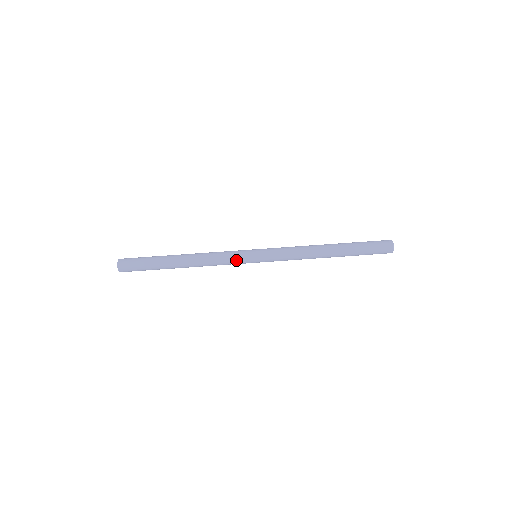
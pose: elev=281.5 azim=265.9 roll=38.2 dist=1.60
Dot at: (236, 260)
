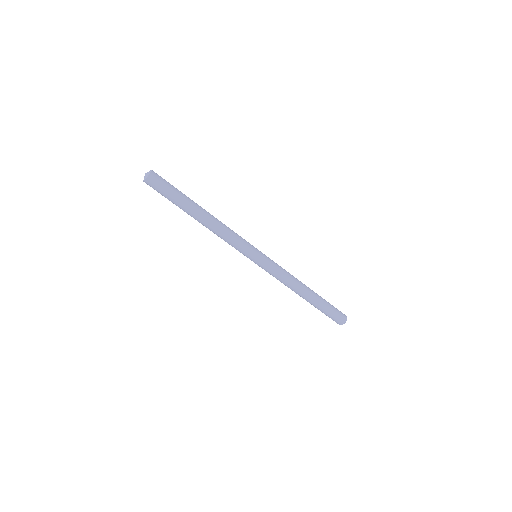
Dot at: occluded
